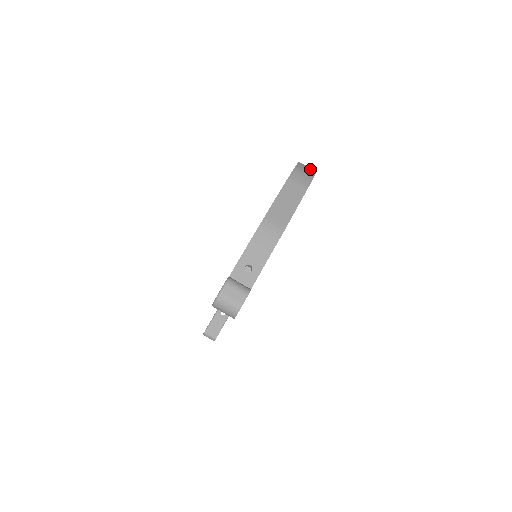
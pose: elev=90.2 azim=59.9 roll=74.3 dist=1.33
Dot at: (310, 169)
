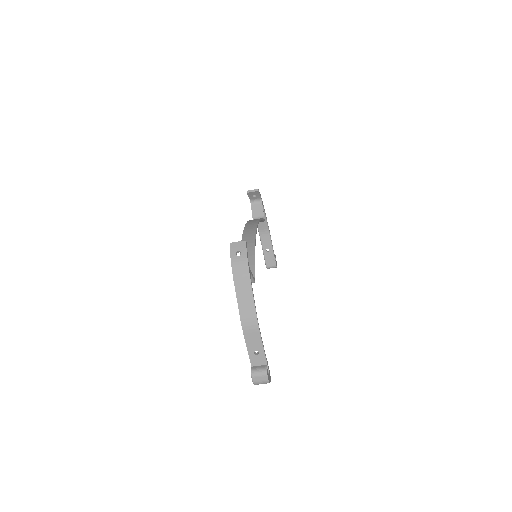
Dot at: (240, 244)
